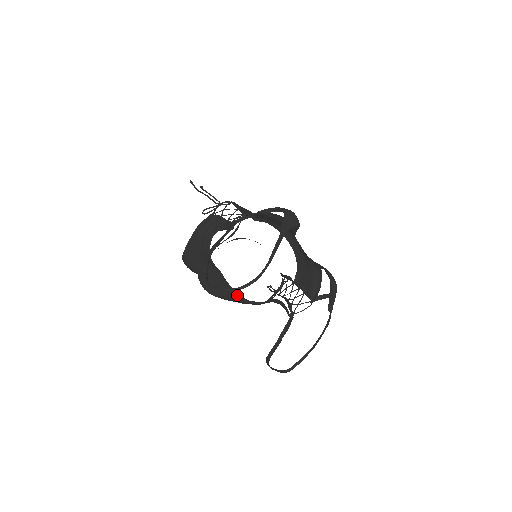
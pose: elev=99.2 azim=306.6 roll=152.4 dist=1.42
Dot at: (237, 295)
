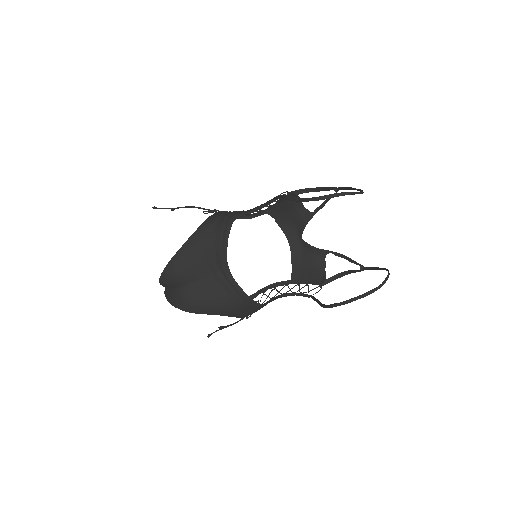
Dot at: occluded
